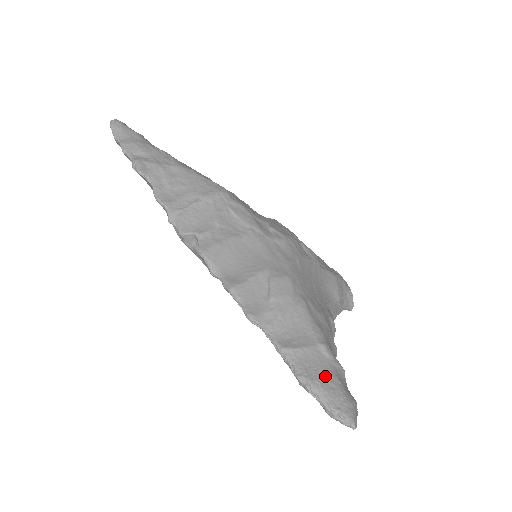
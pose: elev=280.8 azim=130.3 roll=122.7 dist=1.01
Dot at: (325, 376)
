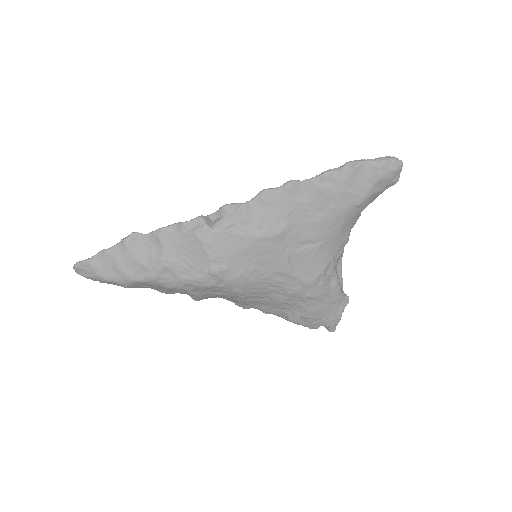
Dot at: occluded
